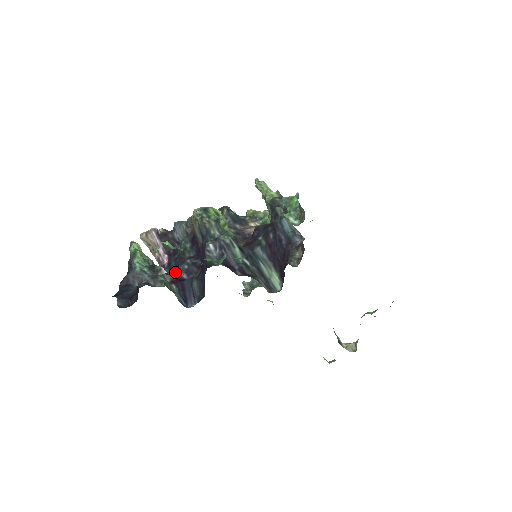
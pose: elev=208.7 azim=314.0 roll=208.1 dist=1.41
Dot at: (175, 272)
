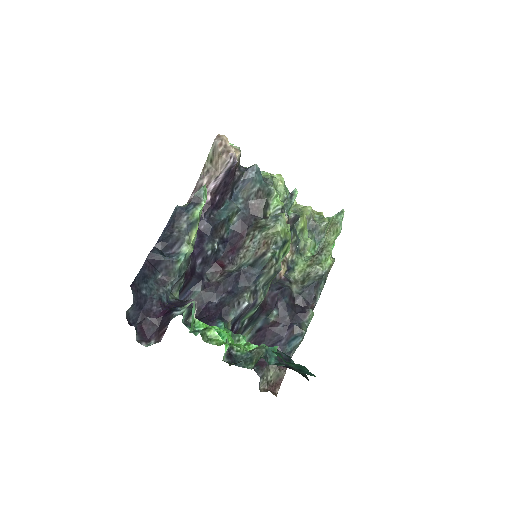
Dot at: (197, 251)
